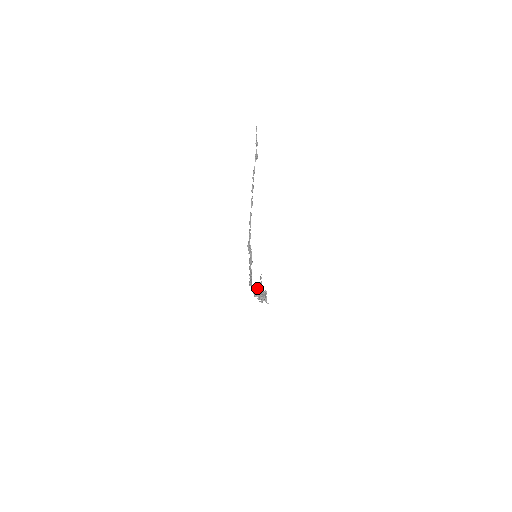
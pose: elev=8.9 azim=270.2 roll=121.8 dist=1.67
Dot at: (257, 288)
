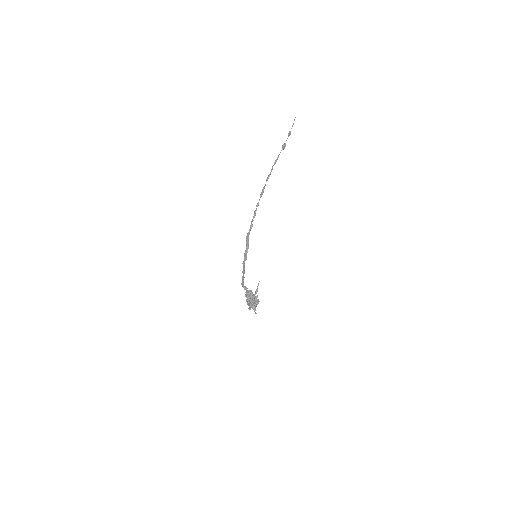
Dot at: (252, 295)
